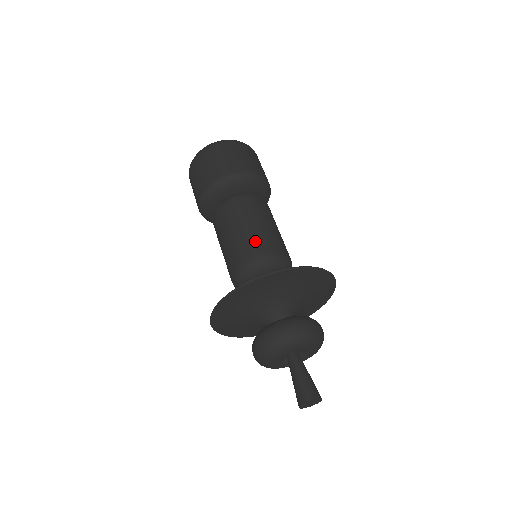
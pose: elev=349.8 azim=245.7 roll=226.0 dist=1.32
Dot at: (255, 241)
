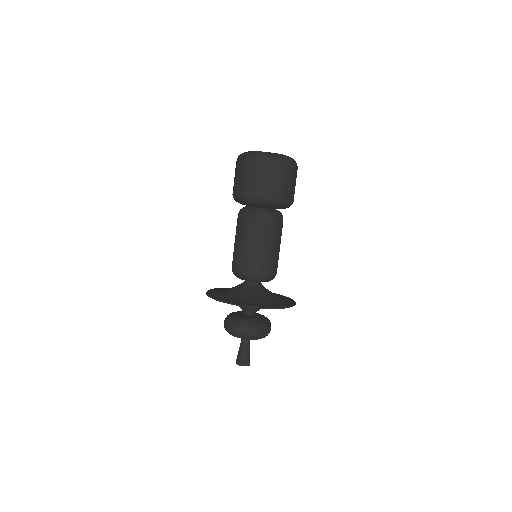
Dot at: (274, 262)
